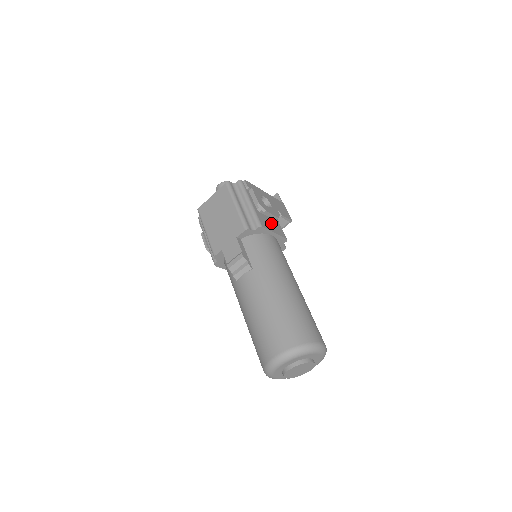
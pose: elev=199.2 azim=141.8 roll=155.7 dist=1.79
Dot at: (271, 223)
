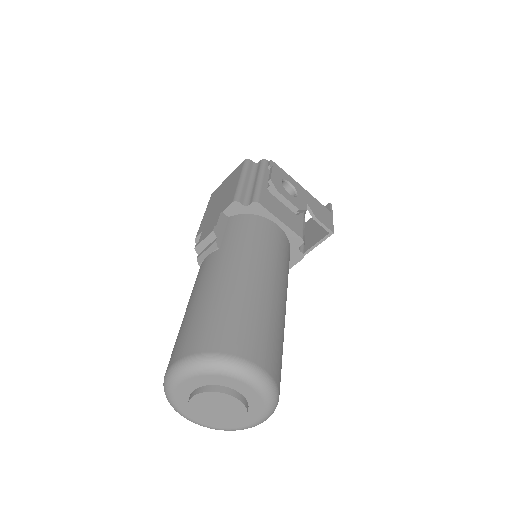
Dot at: (284, 211)
